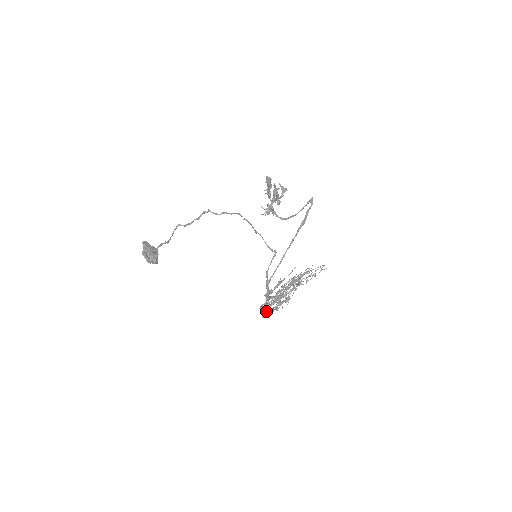
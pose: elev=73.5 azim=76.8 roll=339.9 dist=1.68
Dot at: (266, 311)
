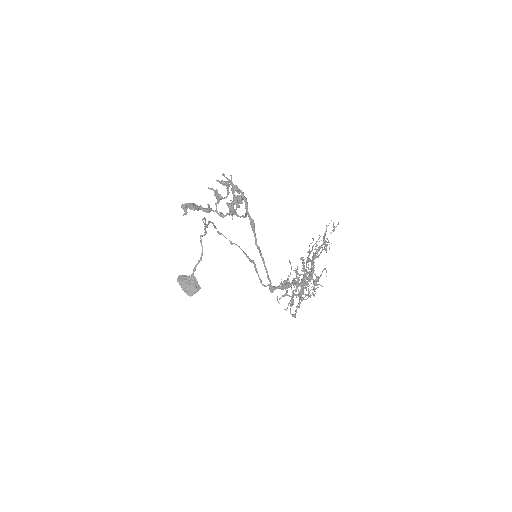
Dot at: (299, 305)
